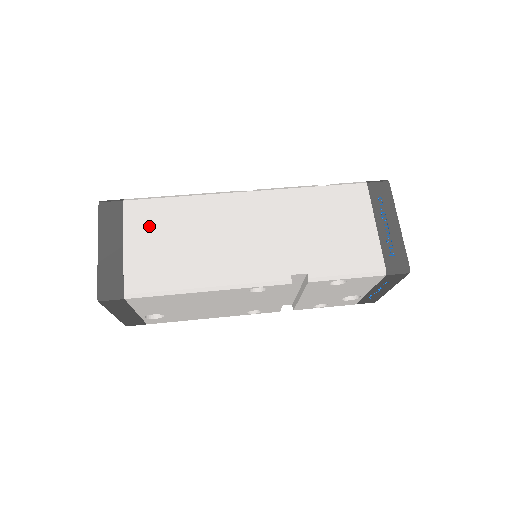
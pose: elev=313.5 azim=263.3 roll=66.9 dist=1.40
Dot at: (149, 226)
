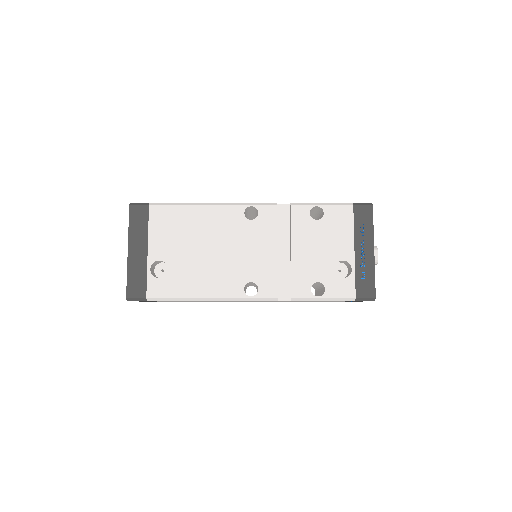
Dot at: occluded
